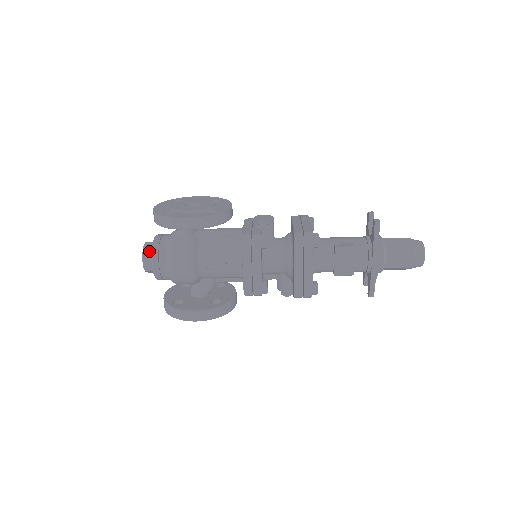
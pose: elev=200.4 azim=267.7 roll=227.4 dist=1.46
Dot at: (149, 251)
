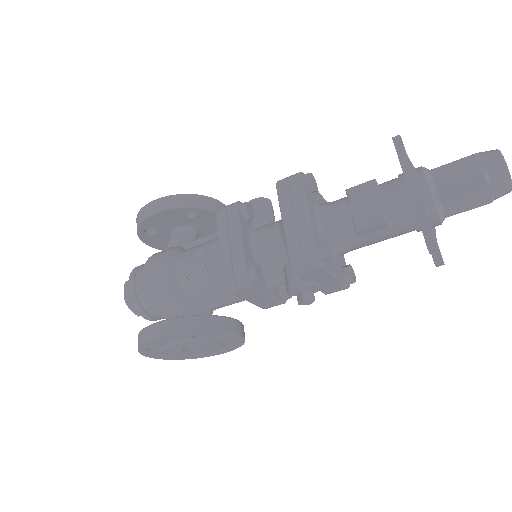
Dot at: occluded
